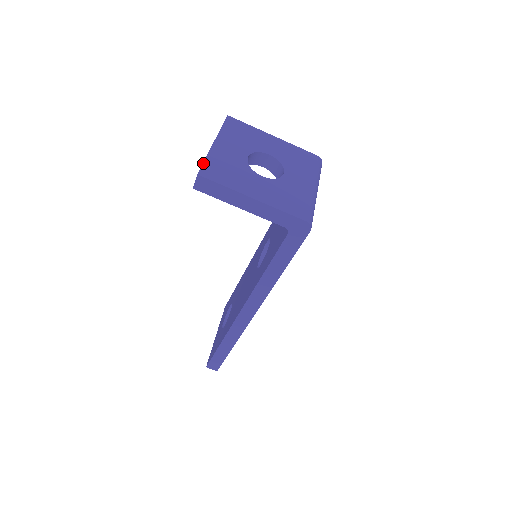
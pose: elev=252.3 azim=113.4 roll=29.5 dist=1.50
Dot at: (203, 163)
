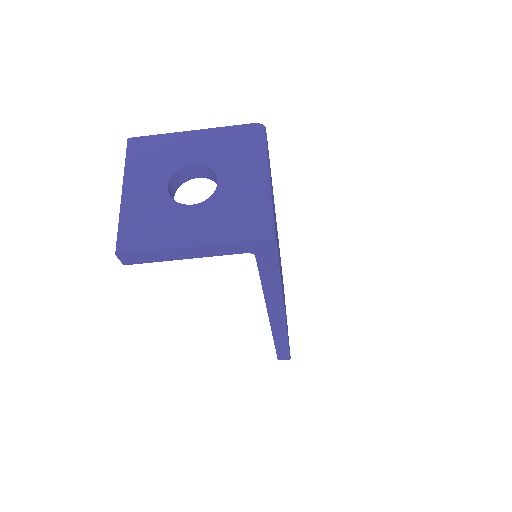
Dot at: (117, 233)
